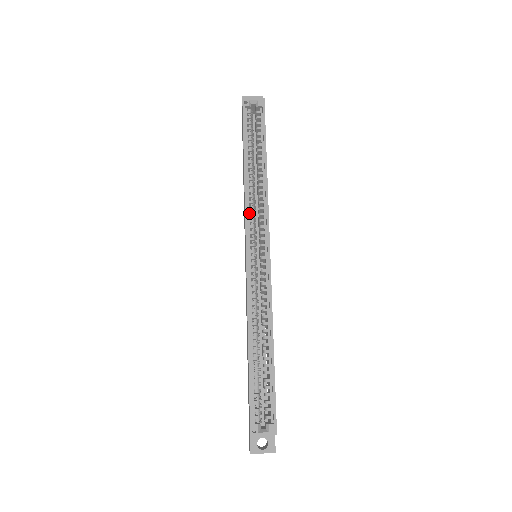
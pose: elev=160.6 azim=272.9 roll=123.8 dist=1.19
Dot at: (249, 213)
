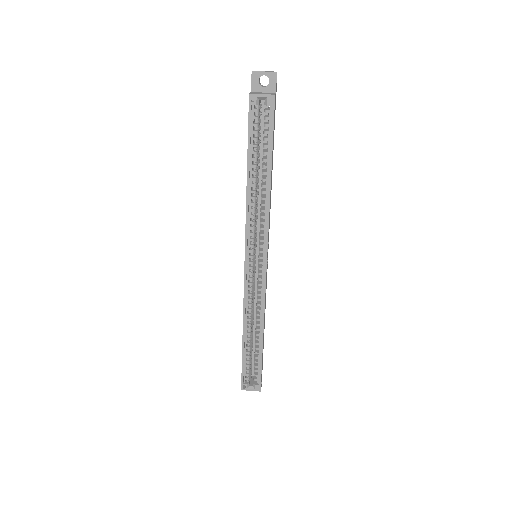
Dot at: (250, 227)
